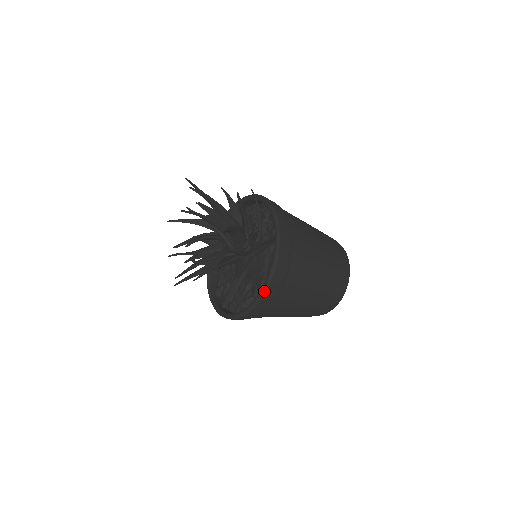
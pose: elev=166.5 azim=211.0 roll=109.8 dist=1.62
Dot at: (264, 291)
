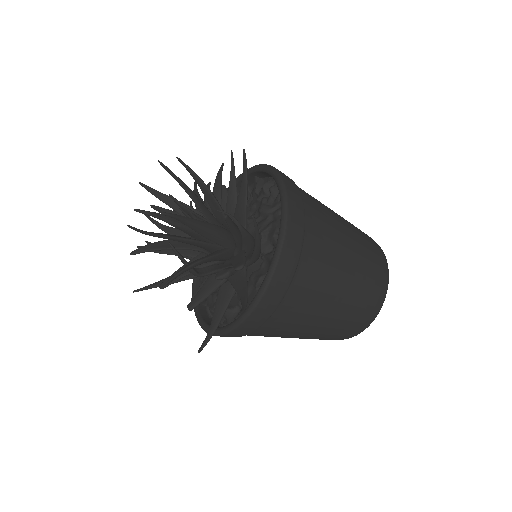
Dot at: (220, 334)
